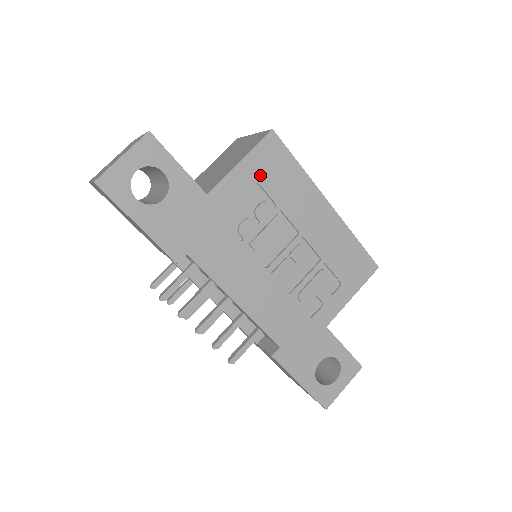
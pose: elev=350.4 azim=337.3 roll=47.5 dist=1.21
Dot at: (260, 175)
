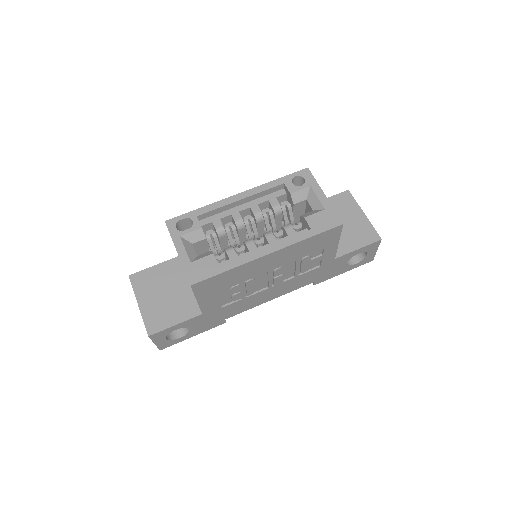
Dot at: (213, 292)
